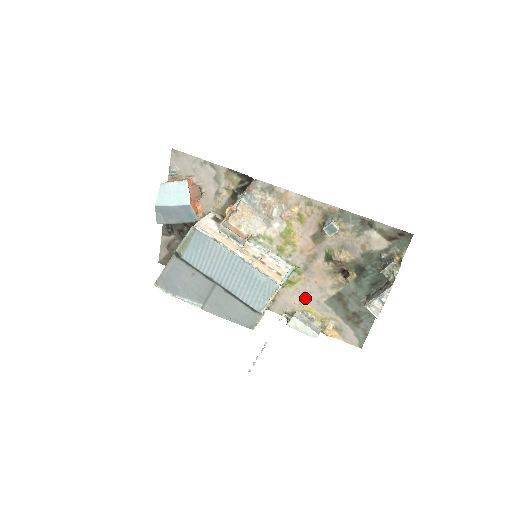
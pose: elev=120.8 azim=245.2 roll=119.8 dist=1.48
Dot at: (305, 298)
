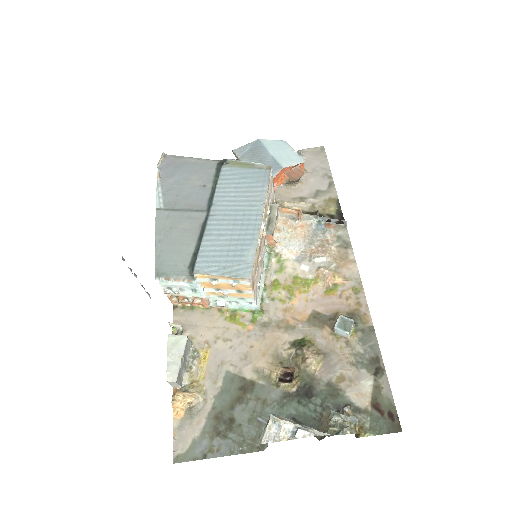
Dot at: (219, 344)
